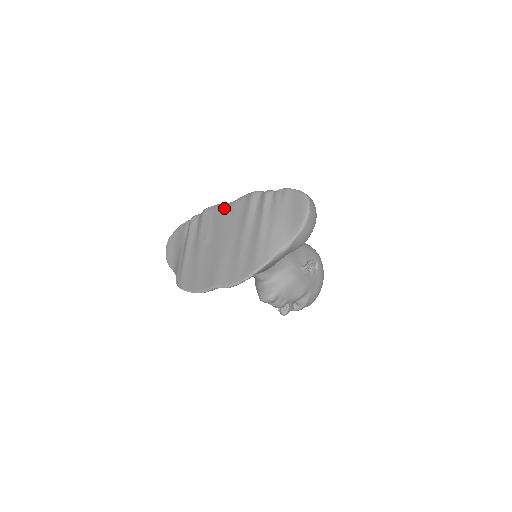
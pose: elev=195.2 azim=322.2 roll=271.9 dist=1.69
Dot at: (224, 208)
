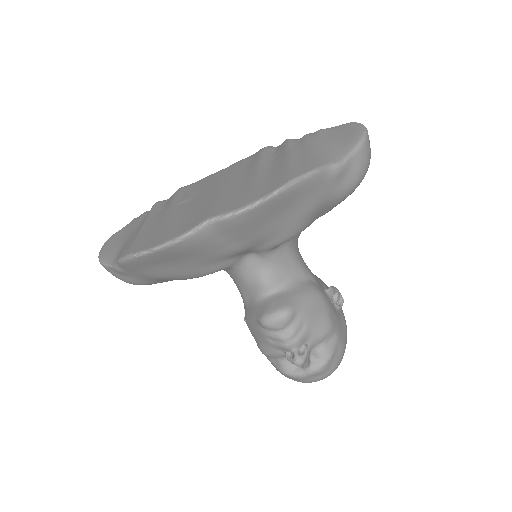
Dot at: (216, 172)
